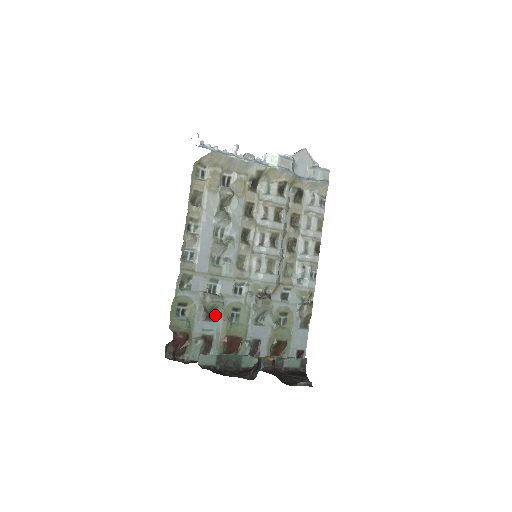
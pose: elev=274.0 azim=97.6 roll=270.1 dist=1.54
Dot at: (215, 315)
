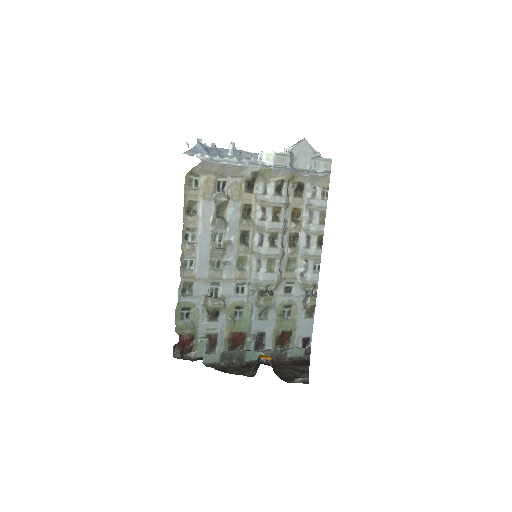
Dot at: (218, 315)
